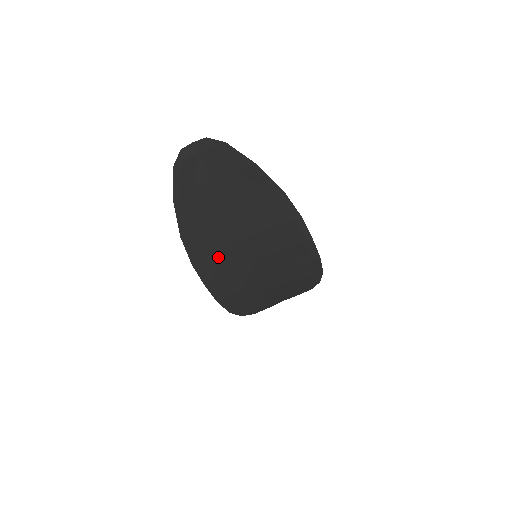
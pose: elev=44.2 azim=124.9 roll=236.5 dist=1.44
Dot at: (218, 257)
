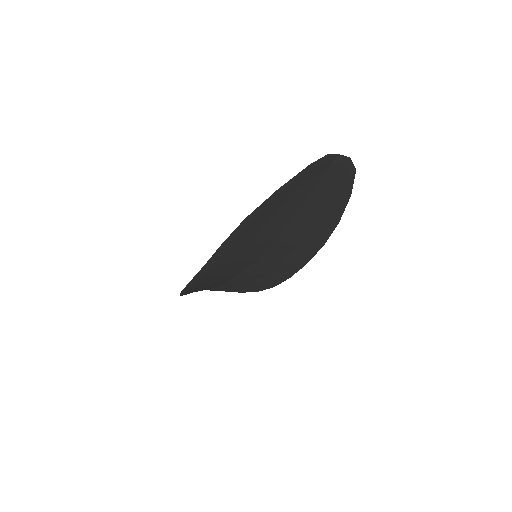
Dot at: (242, 247)
